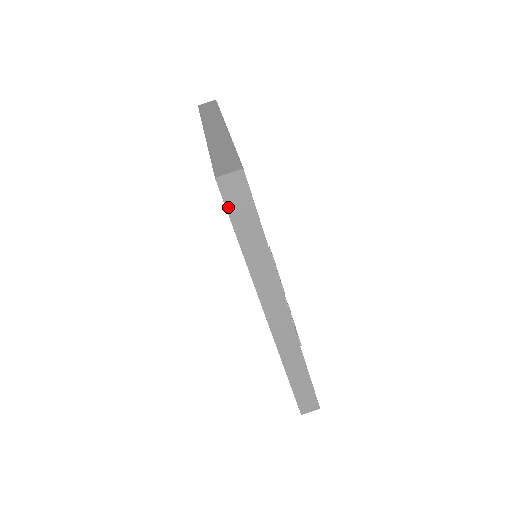
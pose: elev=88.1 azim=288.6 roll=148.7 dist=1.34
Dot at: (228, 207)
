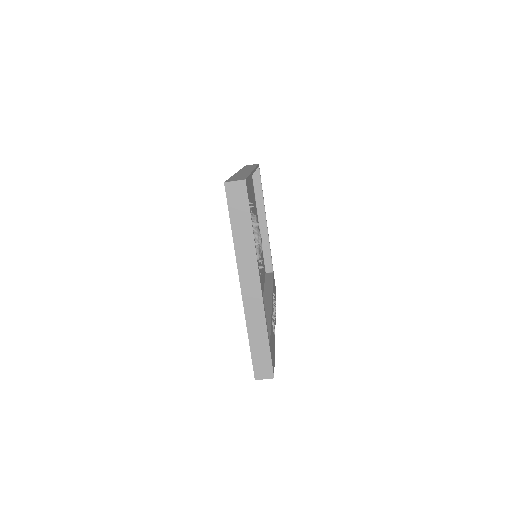
Dot at: occluded
